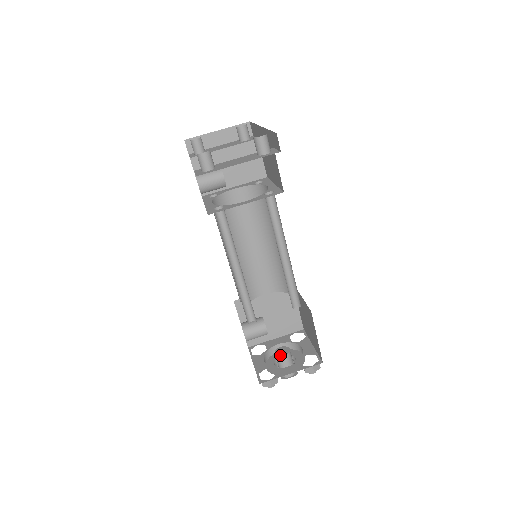
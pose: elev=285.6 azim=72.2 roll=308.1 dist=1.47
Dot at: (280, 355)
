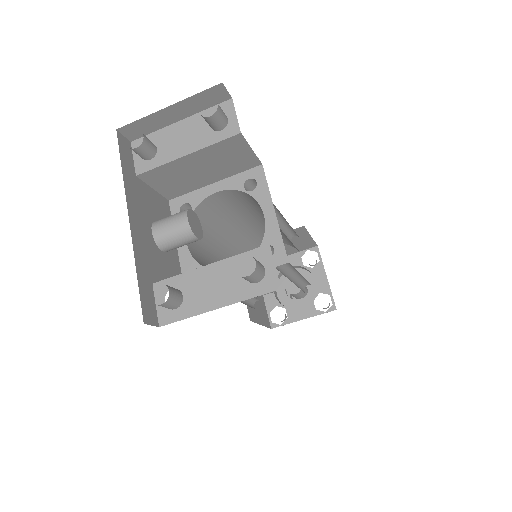
Dot at: (291, 293)
